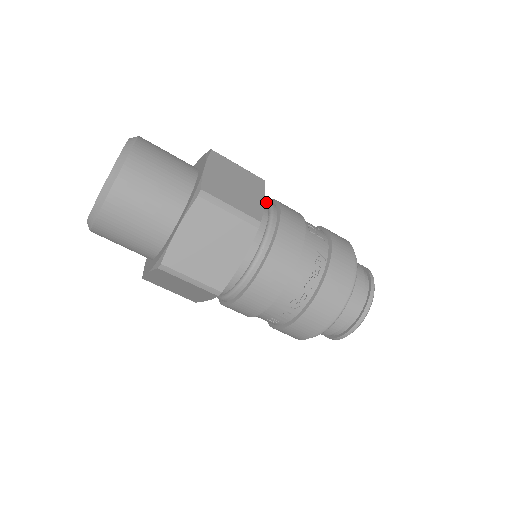
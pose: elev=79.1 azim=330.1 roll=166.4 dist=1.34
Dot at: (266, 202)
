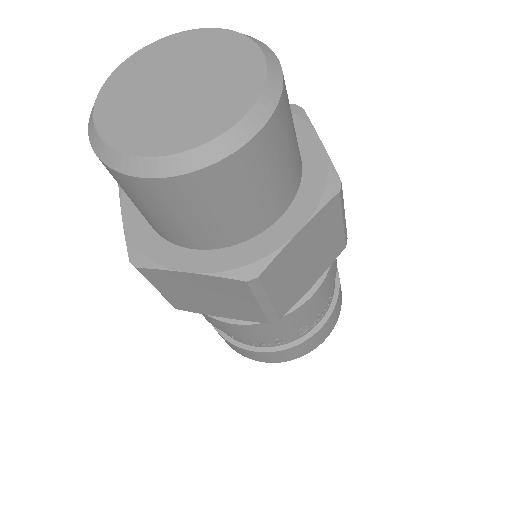
Dot at: occluded
